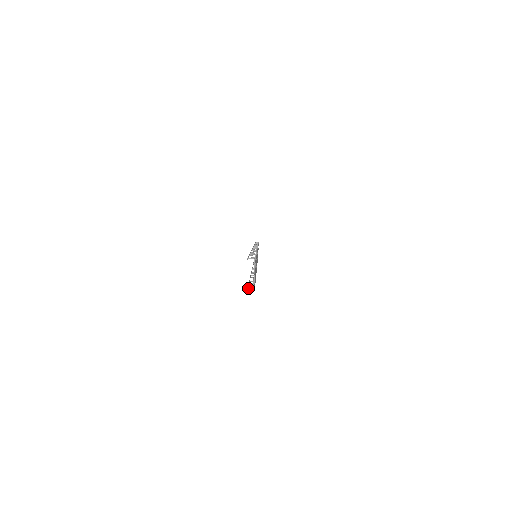
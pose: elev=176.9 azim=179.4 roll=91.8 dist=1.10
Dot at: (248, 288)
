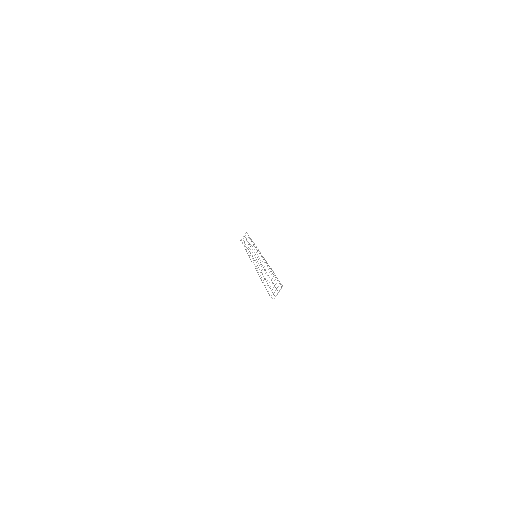
Dot at: occluded
